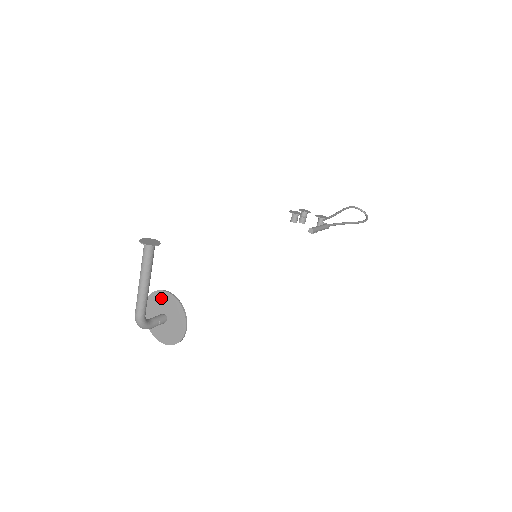
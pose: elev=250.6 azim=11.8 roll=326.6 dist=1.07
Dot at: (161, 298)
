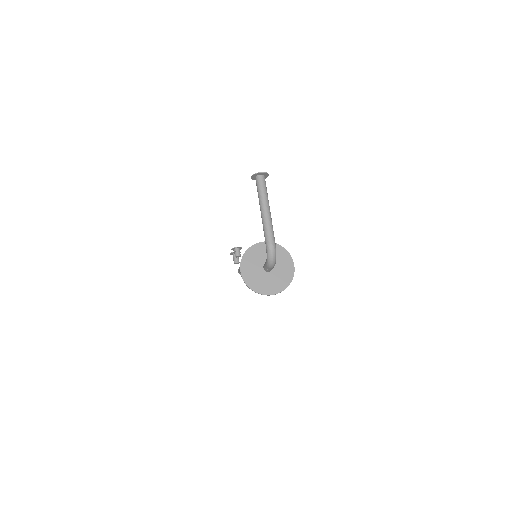
Dot at: (257, 251)
